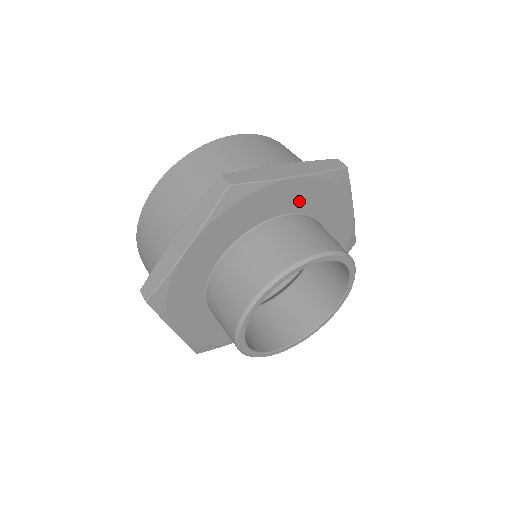
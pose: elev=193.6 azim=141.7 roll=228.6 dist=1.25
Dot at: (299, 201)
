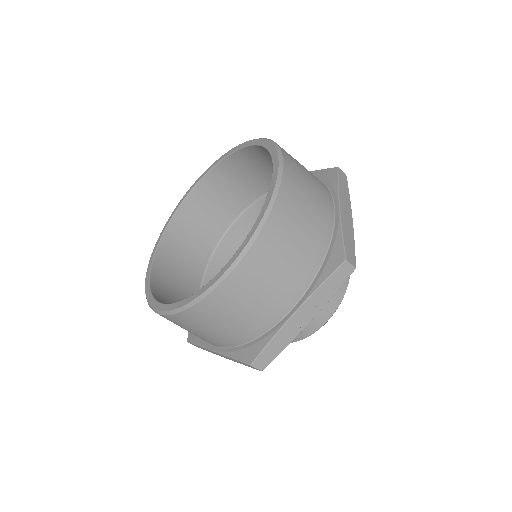
Dot at: occluded
